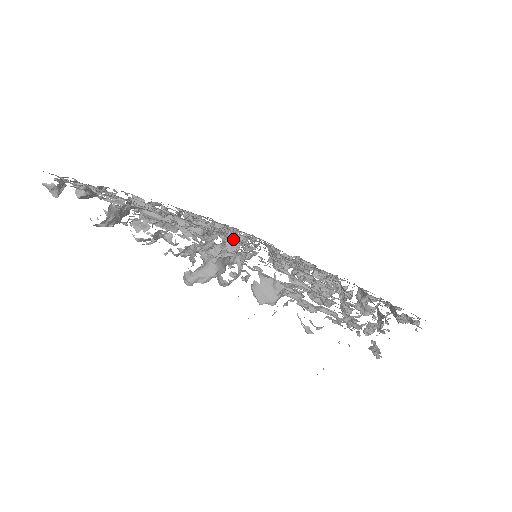
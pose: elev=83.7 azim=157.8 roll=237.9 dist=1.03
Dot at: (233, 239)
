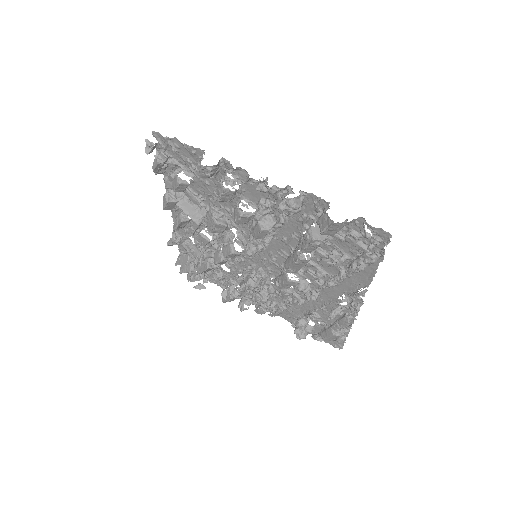
Dot at: (243, 239)
